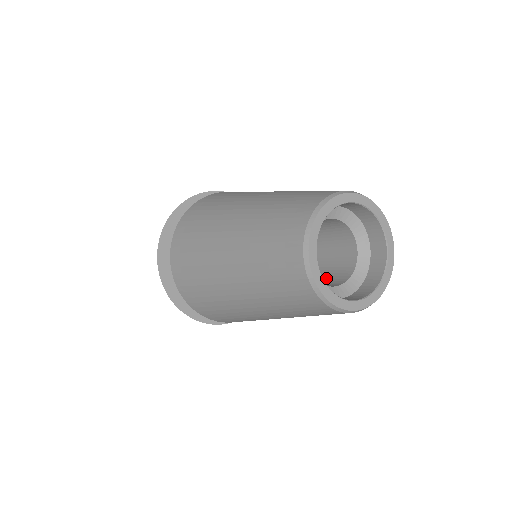
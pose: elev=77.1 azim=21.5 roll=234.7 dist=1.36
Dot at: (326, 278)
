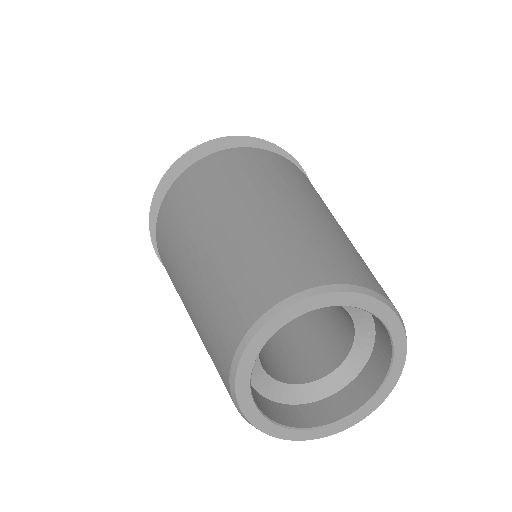
Dot at: (332, 321)
